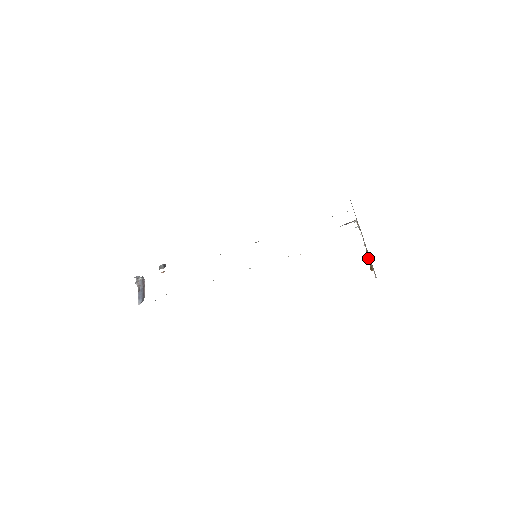
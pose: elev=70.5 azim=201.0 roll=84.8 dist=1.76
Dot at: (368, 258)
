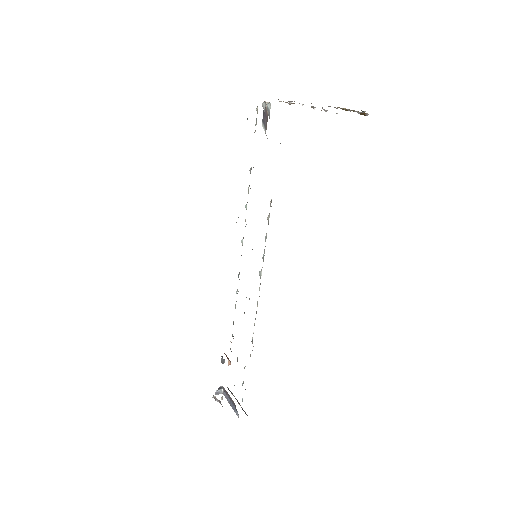
Dot at: occluded
